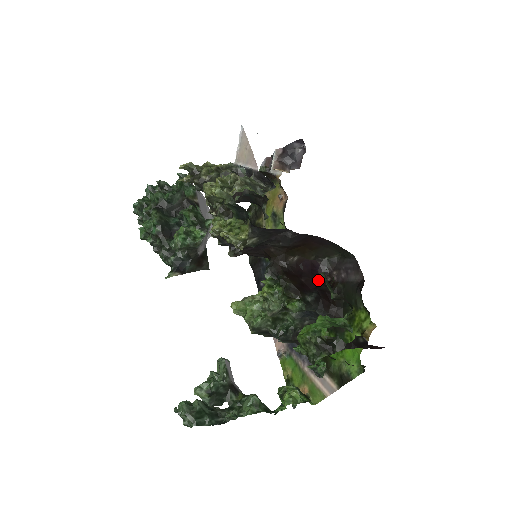
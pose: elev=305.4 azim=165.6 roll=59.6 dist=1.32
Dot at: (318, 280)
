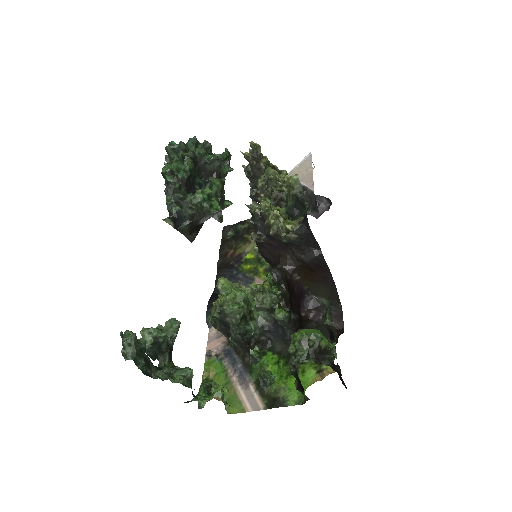
Dot at: (299, 308)
